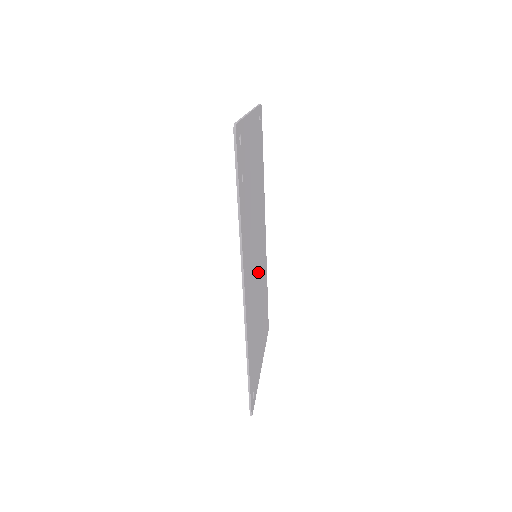
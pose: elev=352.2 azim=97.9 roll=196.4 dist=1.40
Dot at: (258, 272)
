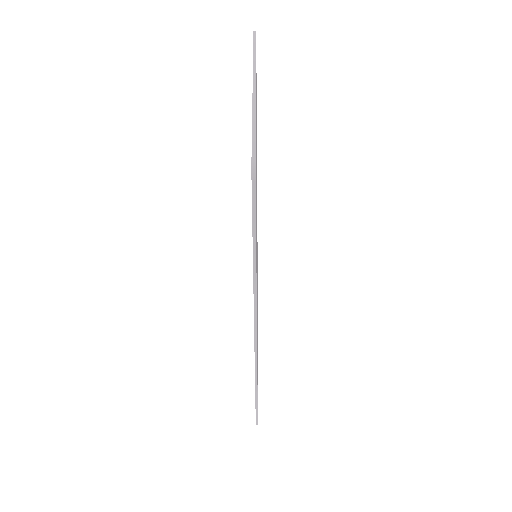
Dot at: occluded
